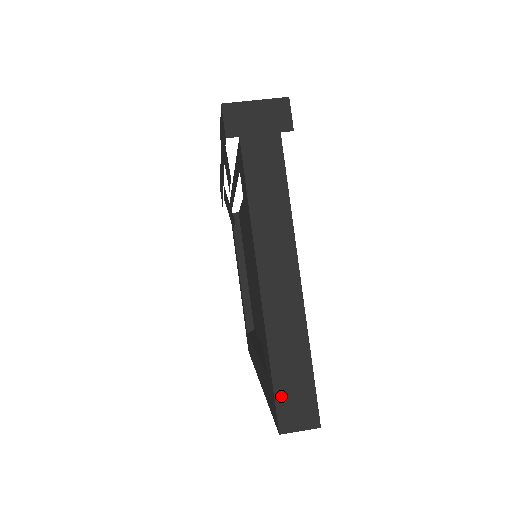
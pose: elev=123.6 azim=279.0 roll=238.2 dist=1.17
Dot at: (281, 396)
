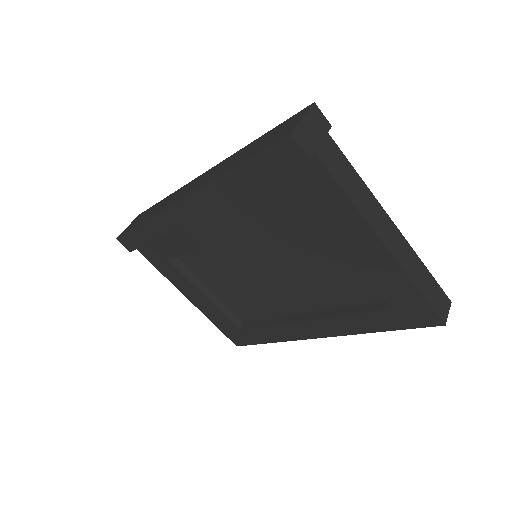
Dot at: (433, 303)
